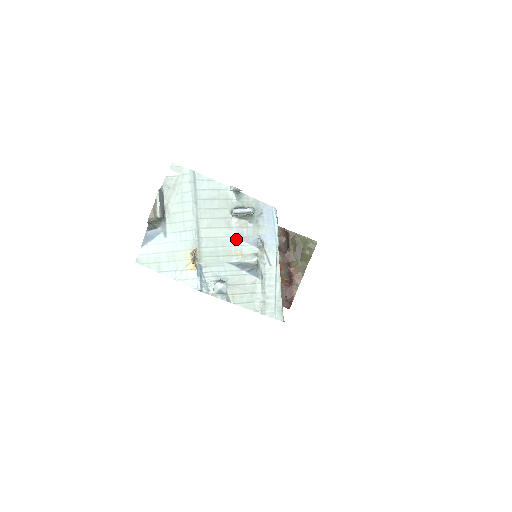
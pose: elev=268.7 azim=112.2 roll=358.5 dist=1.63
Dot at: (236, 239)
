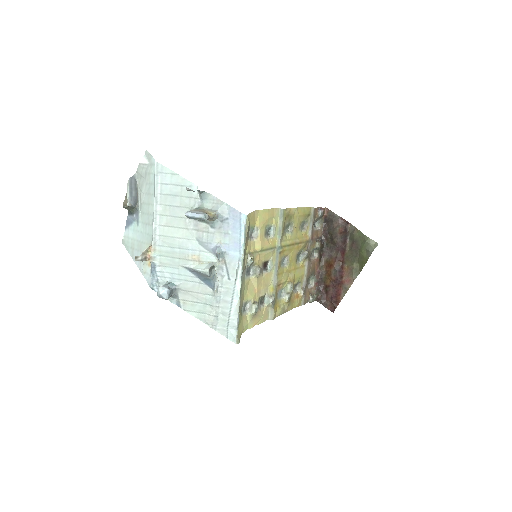
Dot at: (195, 243)
